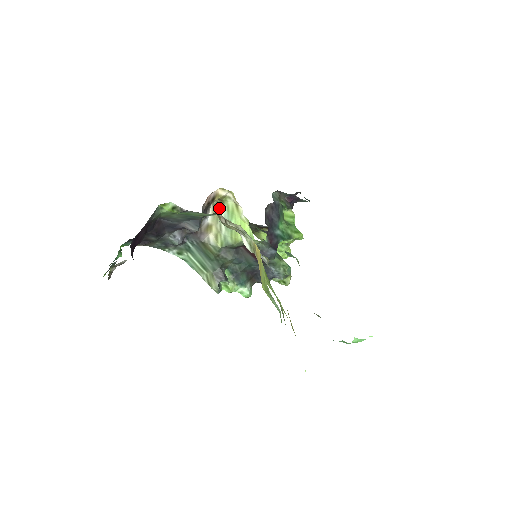
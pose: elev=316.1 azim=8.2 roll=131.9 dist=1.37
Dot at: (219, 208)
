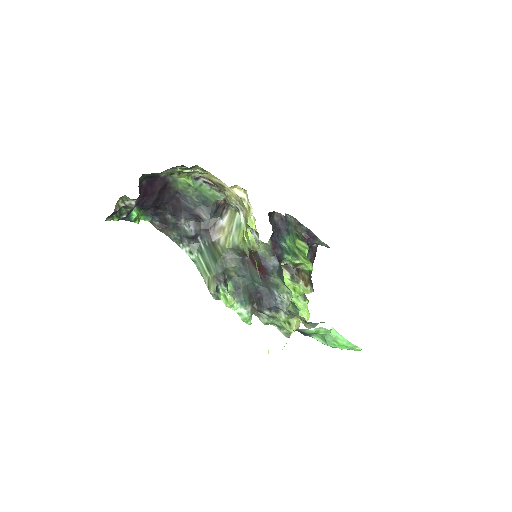
Dot at: (235, 213)
